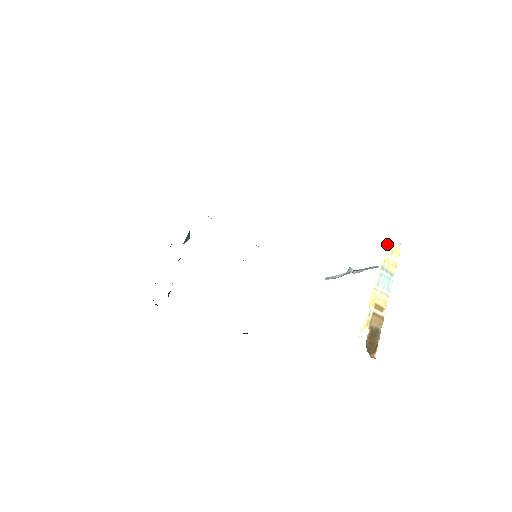
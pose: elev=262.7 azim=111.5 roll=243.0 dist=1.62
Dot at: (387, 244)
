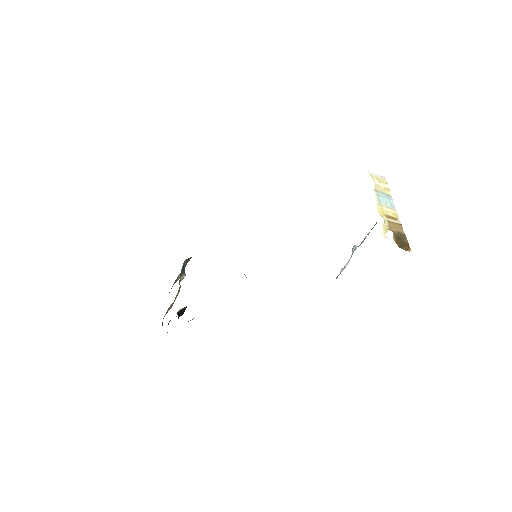
Dot at: occluded
